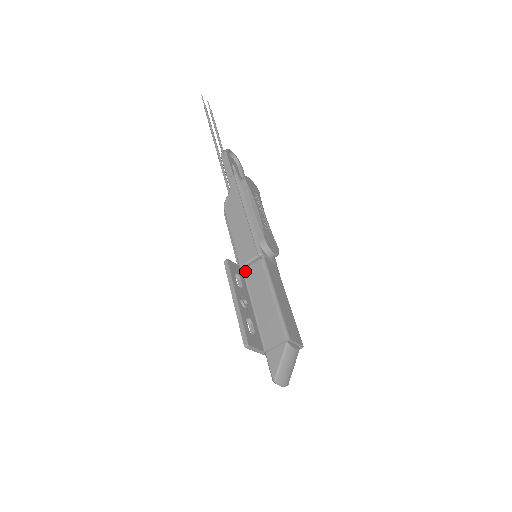
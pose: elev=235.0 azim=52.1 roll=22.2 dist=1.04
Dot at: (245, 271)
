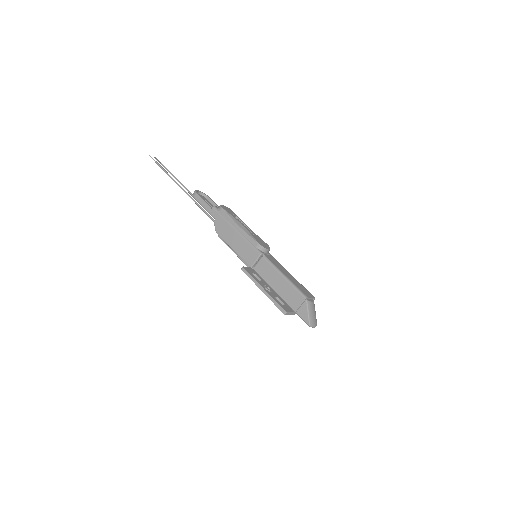
Dot at: (256, 269)
